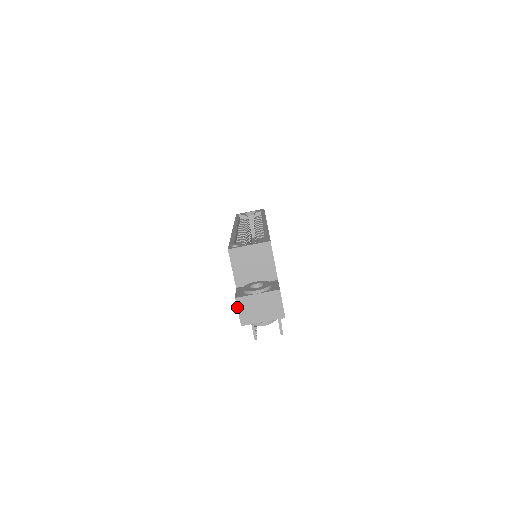
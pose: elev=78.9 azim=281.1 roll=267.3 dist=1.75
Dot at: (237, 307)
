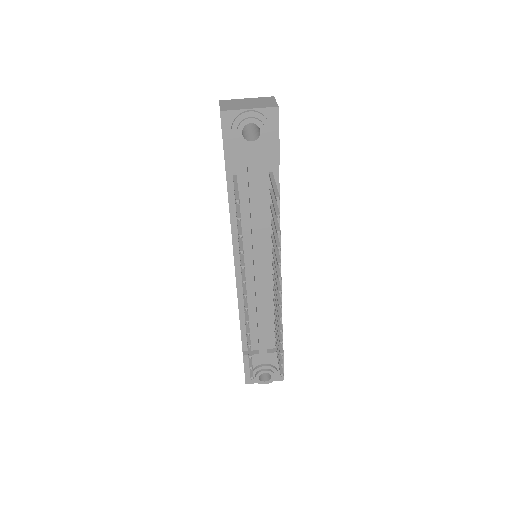
Dot at: (219, 104)
